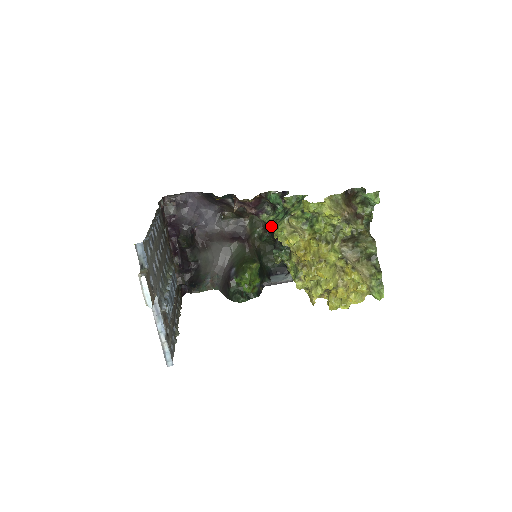
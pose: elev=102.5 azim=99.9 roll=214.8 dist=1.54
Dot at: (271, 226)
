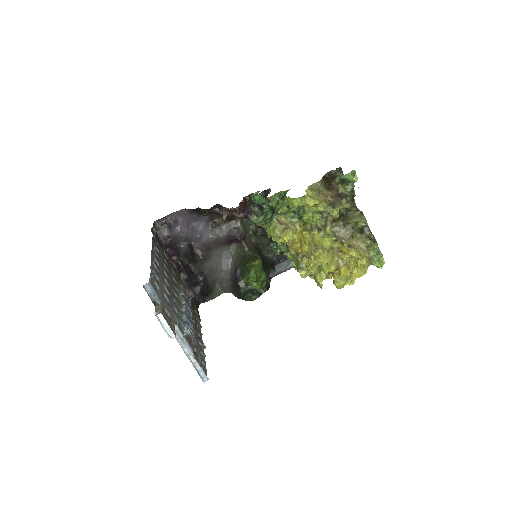
Dot at: occluded
